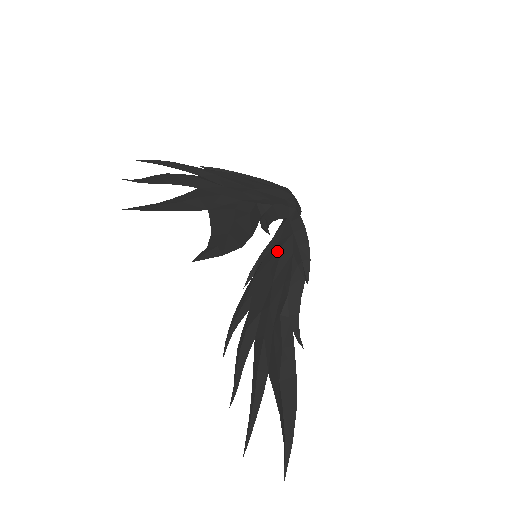
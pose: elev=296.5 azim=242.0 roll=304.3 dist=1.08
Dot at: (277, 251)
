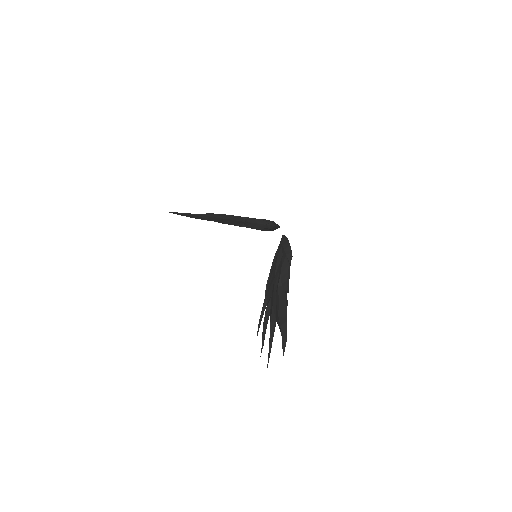
Dot at: (276, 260)
